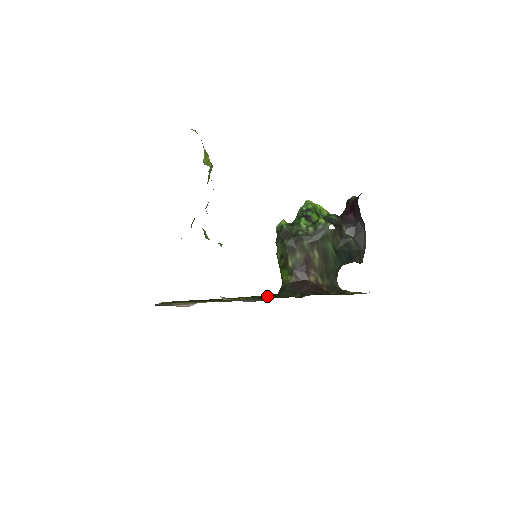
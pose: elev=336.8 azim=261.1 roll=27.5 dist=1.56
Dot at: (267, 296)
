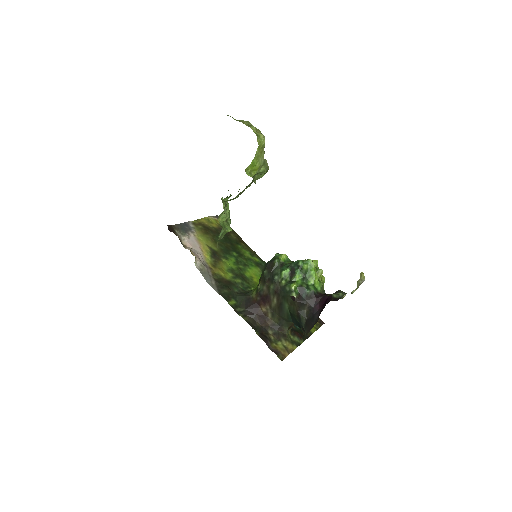
Dot at: (225, 290)
